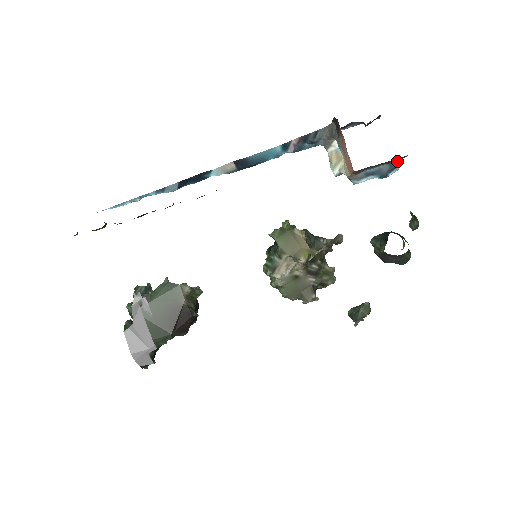
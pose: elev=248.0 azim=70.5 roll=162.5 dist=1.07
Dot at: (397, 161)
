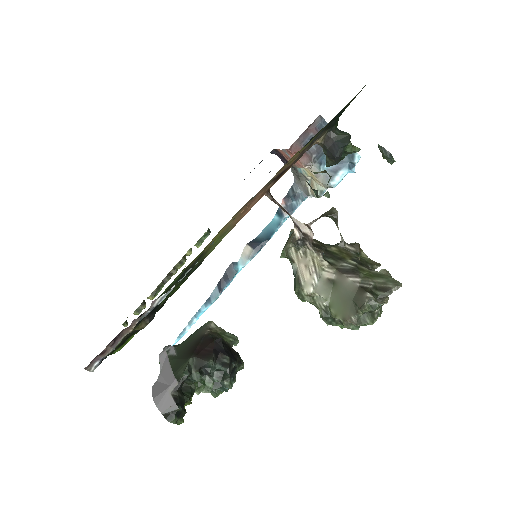
Dot at: occluded
